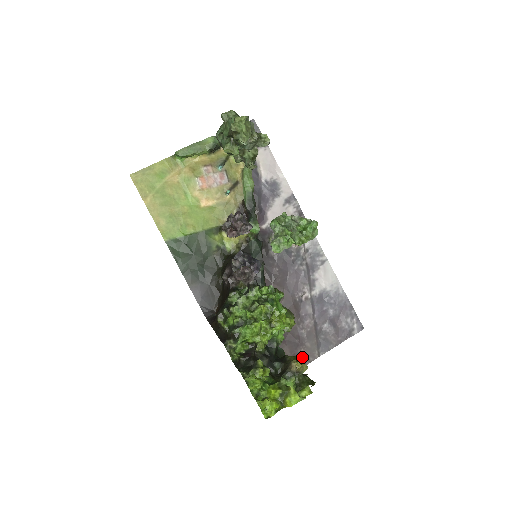
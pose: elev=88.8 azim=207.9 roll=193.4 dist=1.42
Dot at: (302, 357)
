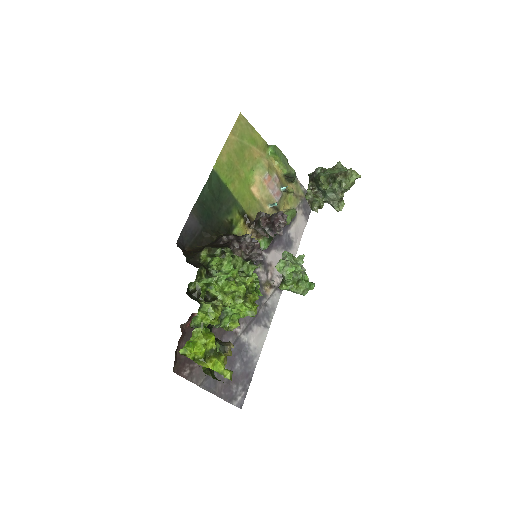
Dot at: (192, 369)
